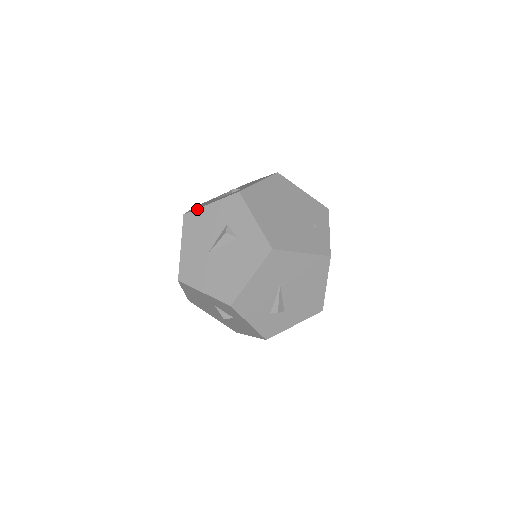
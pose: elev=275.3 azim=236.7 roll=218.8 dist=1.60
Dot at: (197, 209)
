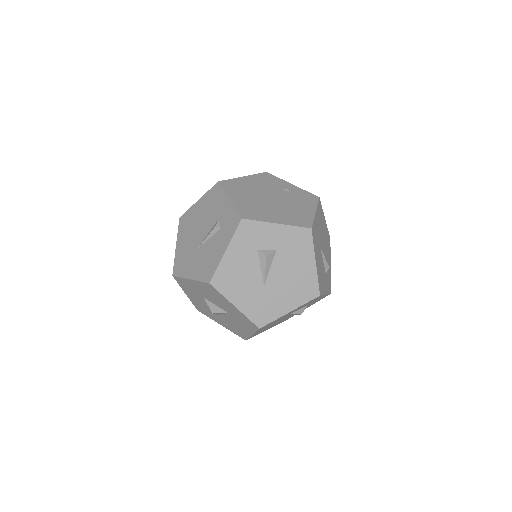
Dot at: (218, 267)
